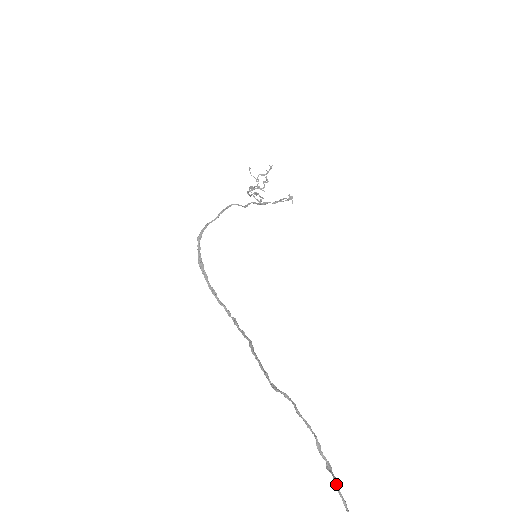
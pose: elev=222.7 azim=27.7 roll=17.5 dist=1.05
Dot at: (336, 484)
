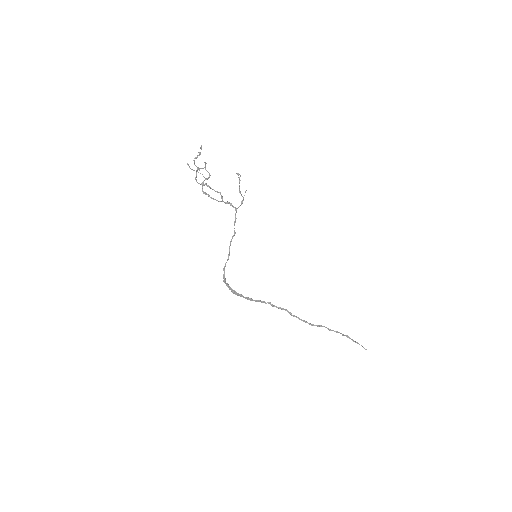
Dot at: (354, 341)
